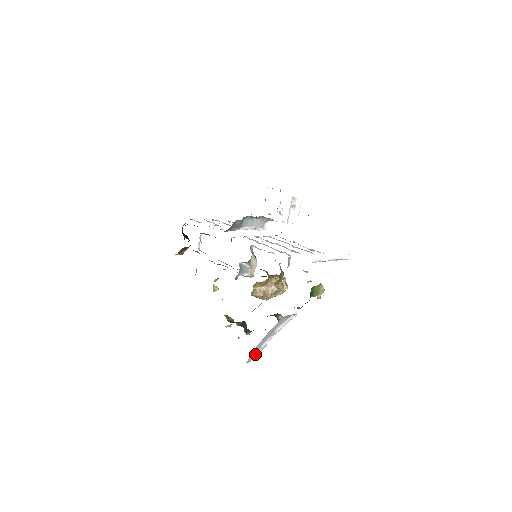
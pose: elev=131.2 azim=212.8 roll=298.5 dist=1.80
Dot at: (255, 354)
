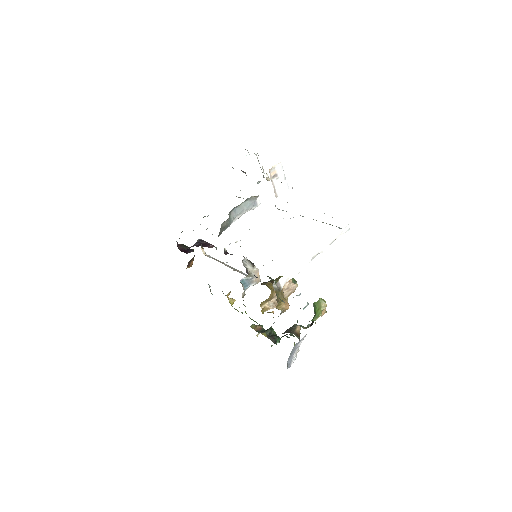
Dot at: (291, 361)
